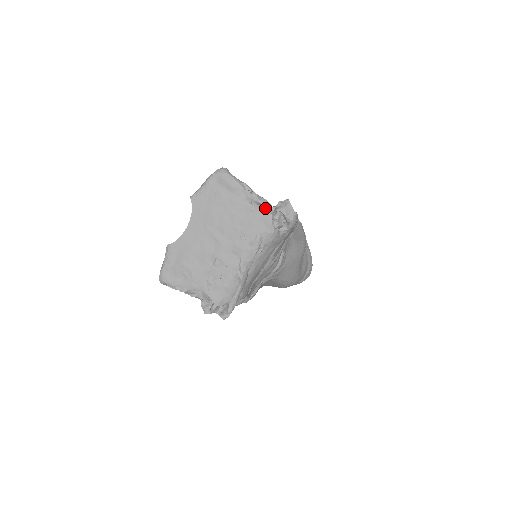
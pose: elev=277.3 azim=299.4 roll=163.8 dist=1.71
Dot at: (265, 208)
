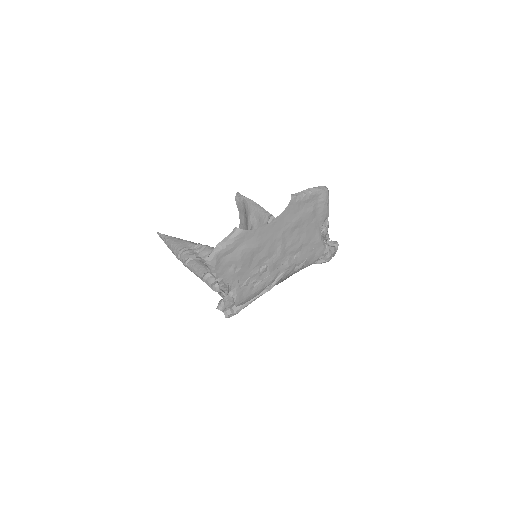
Dot at: (325, 242)
